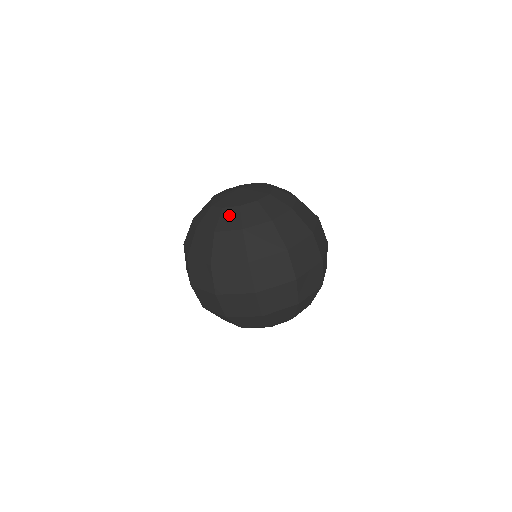
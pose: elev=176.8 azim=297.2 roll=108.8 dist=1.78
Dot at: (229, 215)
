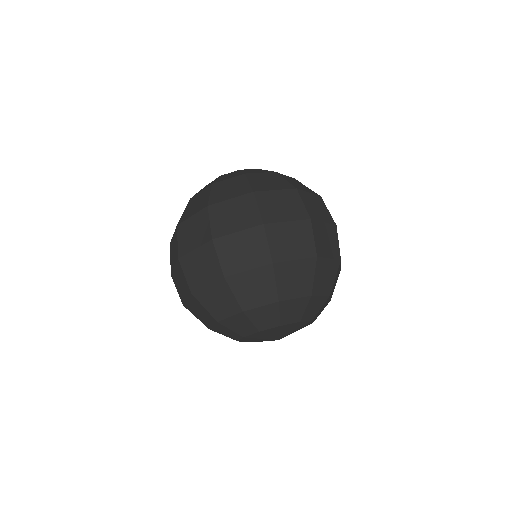
Dot at: occluded
